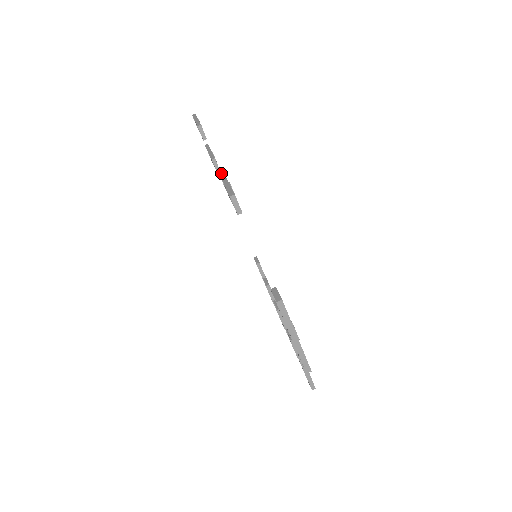
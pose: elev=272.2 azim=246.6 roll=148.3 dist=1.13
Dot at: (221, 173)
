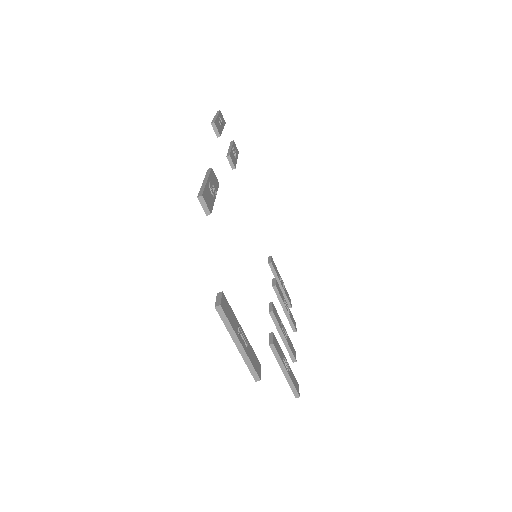
Dot at: (208, 172)
